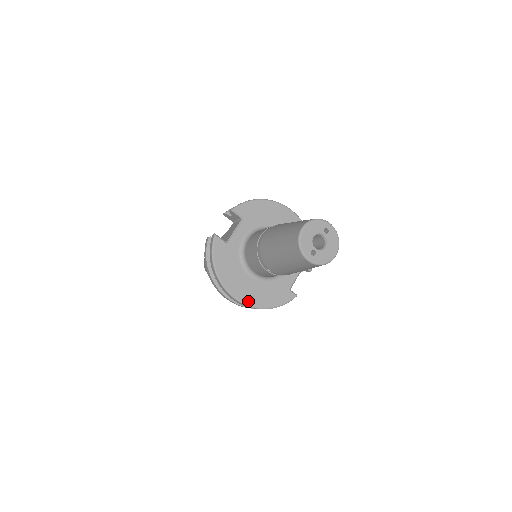
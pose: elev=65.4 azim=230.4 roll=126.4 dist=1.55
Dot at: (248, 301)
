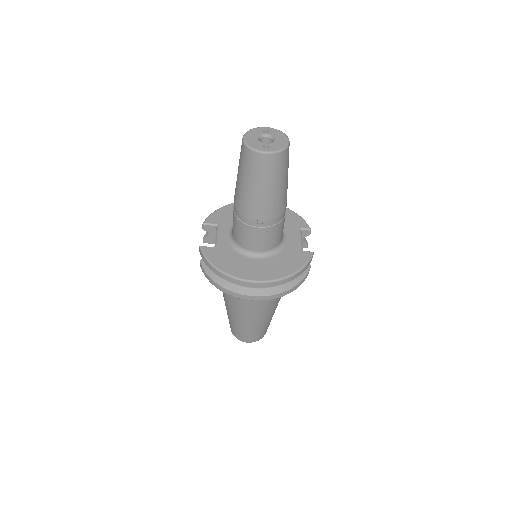
Dot at: (269, 277)
